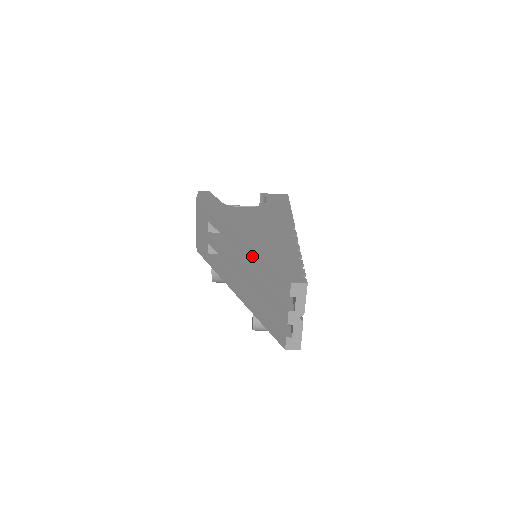
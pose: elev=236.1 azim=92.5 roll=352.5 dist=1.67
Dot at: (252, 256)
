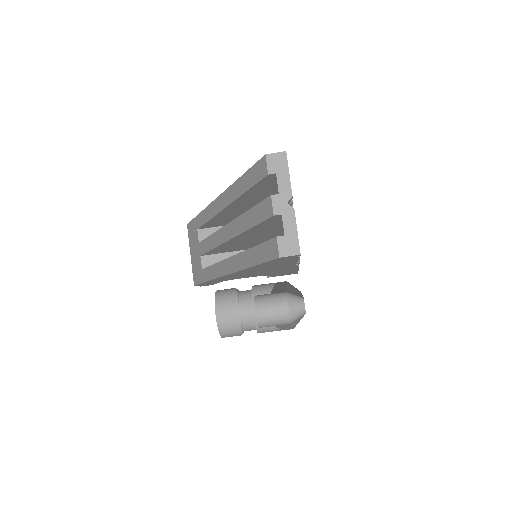
Dot at: (232, 193)
